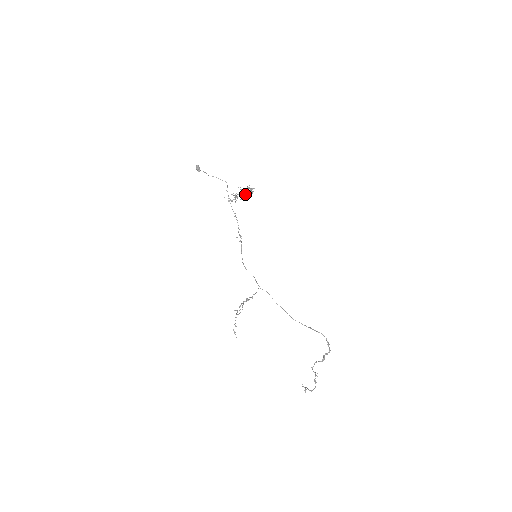
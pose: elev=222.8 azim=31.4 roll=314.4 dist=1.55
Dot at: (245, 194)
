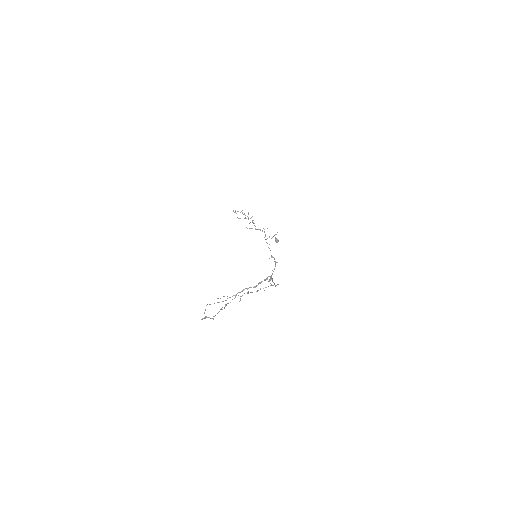
Dot at: occluded
